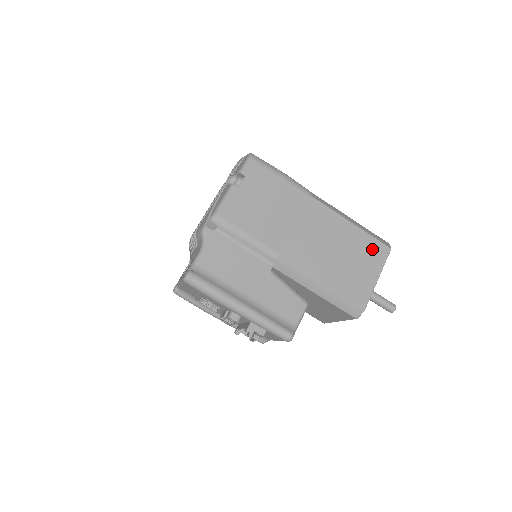
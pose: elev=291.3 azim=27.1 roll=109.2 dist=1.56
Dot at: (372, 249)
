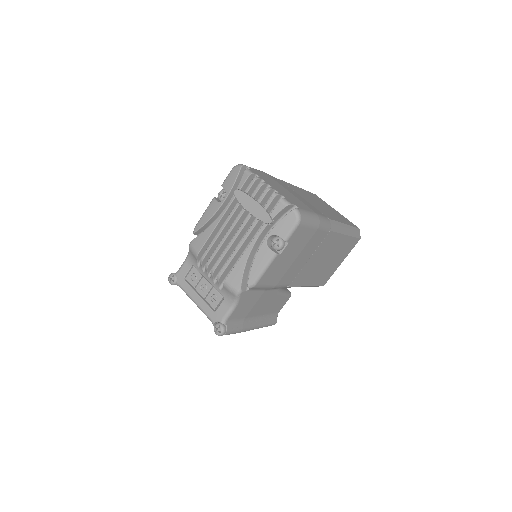
Dot at: (349, 246)
